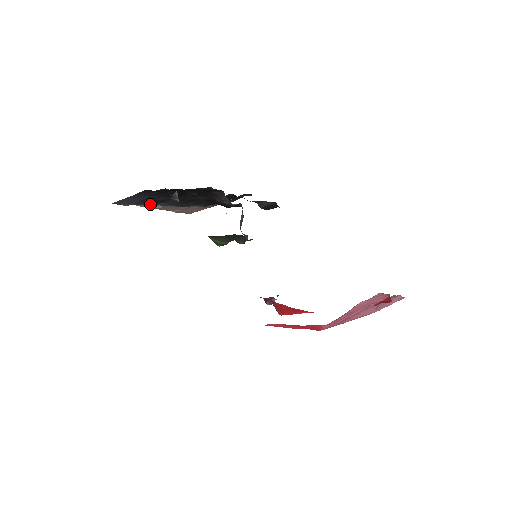
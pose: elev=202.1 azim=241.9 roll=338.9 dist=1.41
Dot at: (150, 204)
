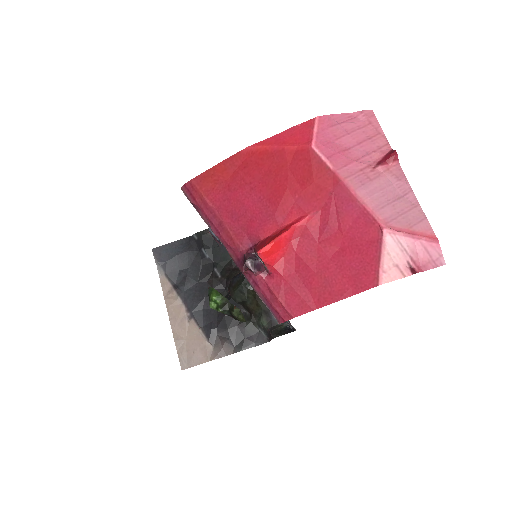
Dot at: (172, 283)
